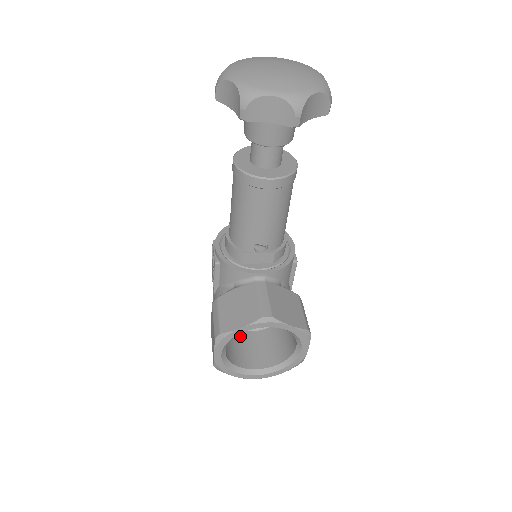
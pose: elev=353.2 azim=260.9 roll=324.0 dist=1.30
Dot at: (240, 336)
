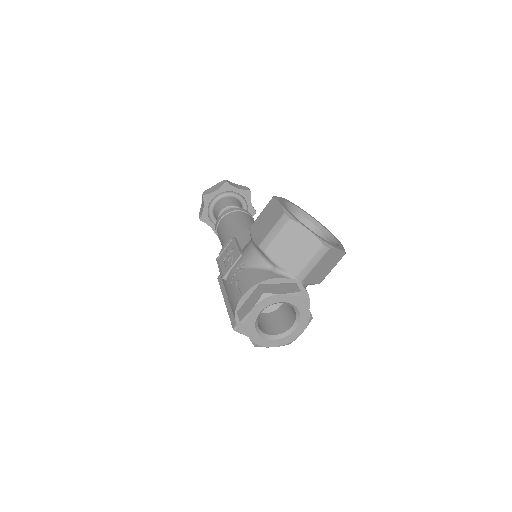
Dot at: occluded
